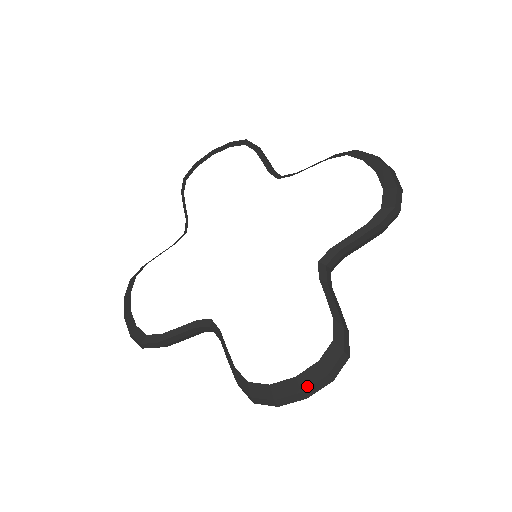
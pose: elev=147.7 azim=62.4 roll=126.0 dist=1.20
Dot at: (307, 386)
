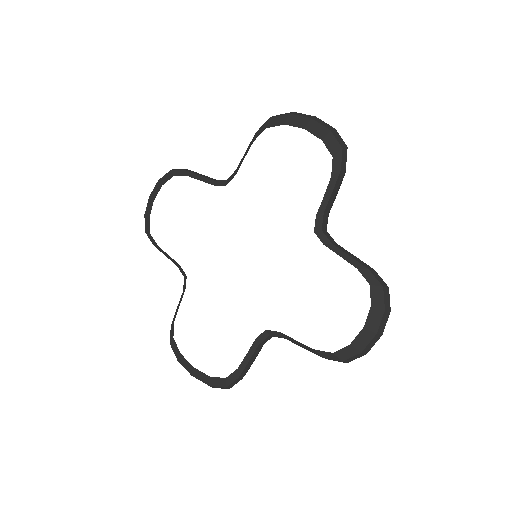
Dot at: (196, 377)
